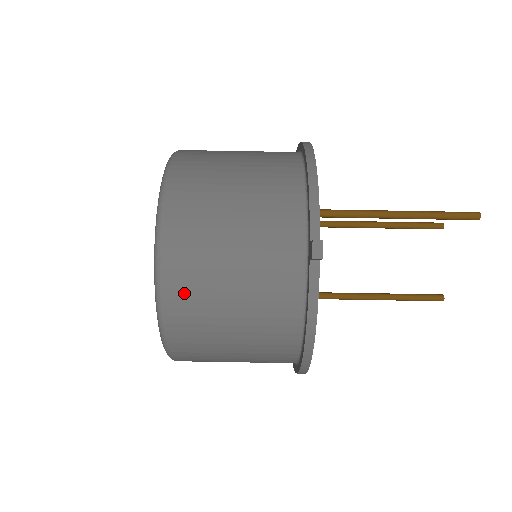
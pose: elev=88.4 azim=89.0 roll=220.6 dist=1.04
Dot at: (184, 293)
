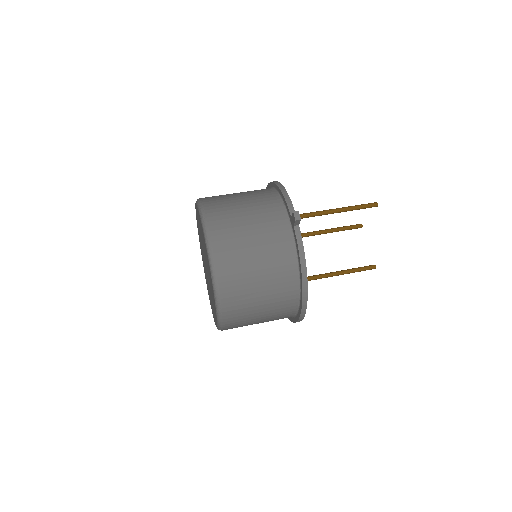
Dot at: (227, 260)
